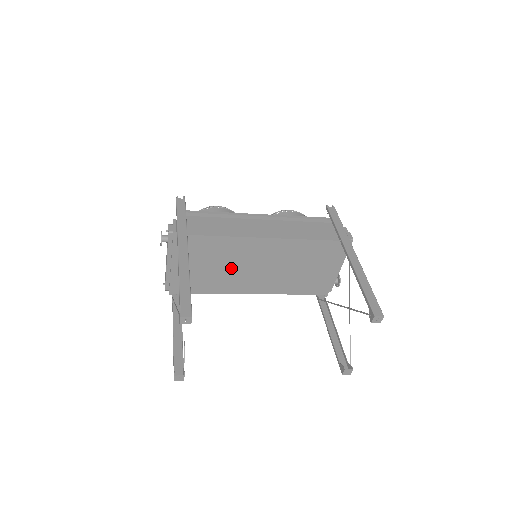
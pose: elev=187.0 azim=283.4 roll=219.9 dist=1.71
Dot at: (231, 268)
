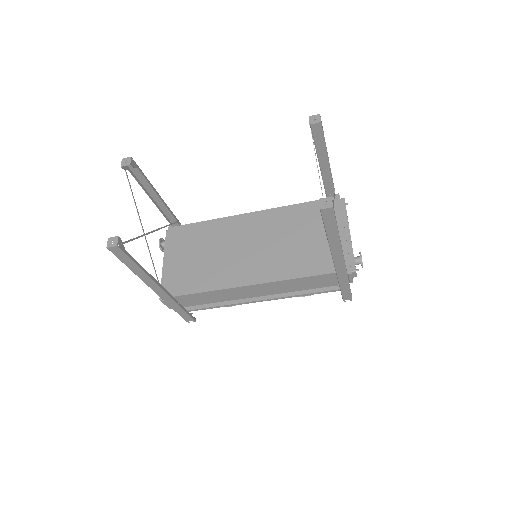
Dot at: (223, 253)
